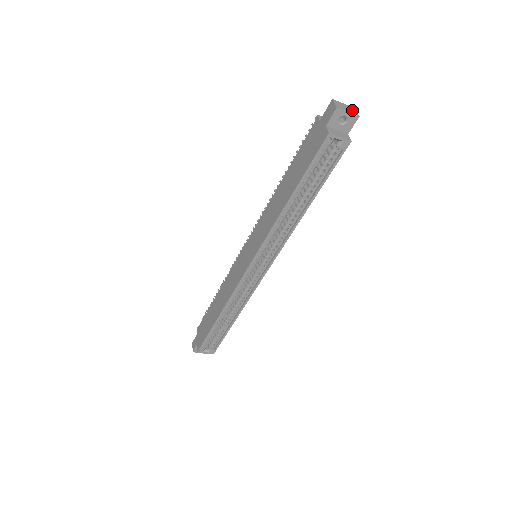
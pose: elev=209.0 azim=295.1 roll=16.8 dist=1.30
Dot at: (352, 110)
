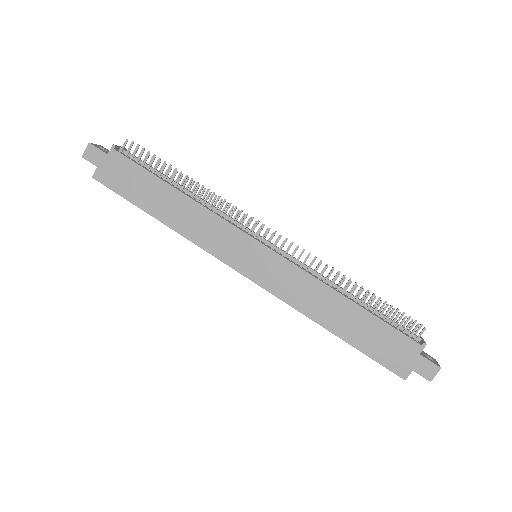
Dot at: occluded
